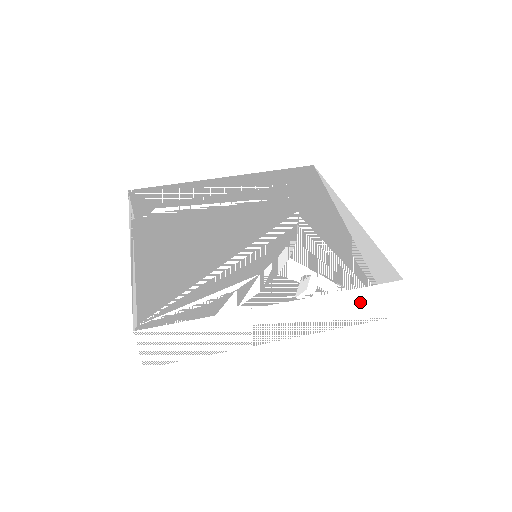
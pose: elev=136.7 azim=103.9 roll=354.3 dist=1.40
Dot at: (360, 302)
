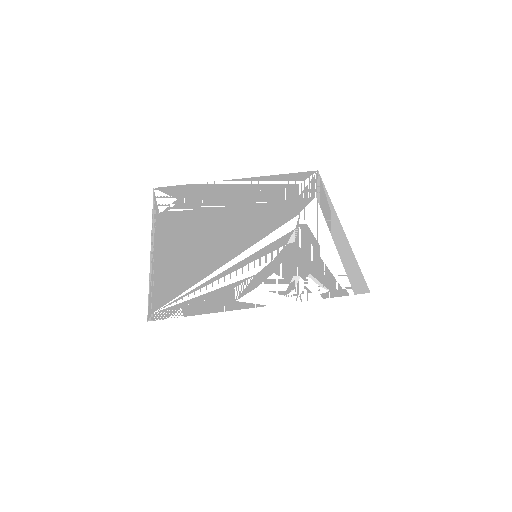
Dot at: (333, 308)
